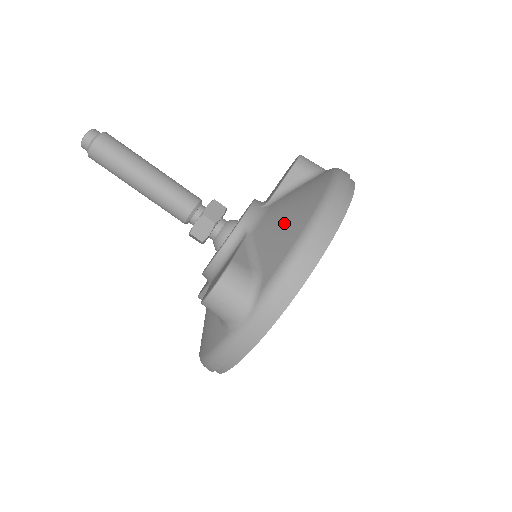
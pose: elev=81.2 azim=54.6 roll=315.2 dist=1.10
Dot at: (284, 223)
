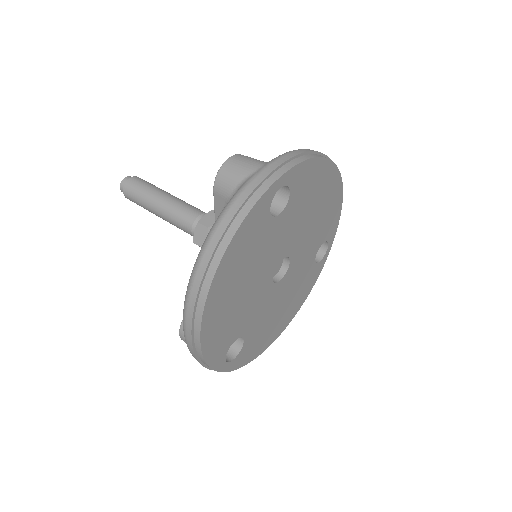
Dot at: occluded
